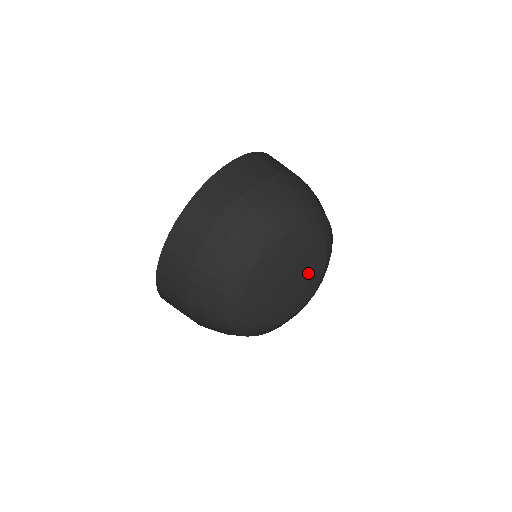
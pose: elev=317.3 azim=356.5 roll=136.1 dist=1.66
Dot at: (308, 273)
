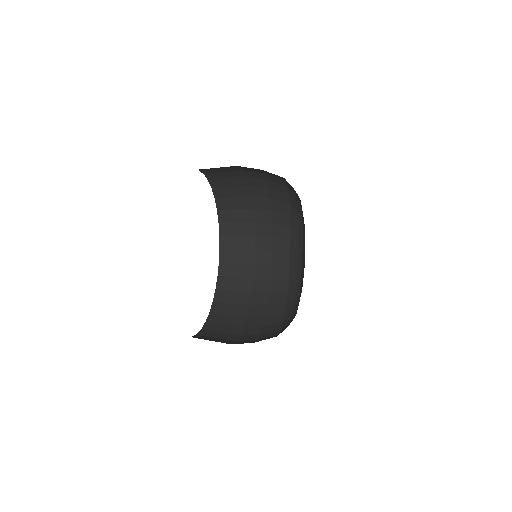
Dot at: occluded
